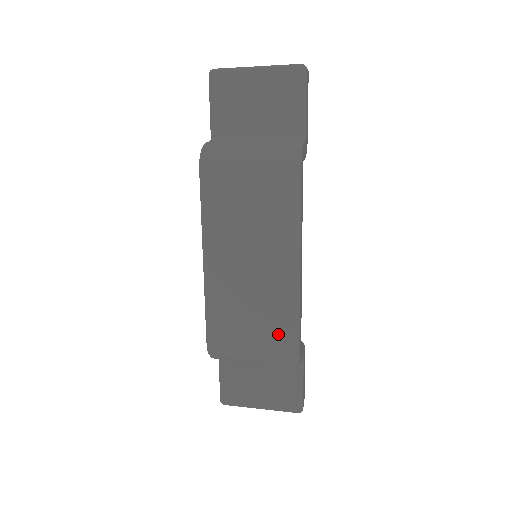
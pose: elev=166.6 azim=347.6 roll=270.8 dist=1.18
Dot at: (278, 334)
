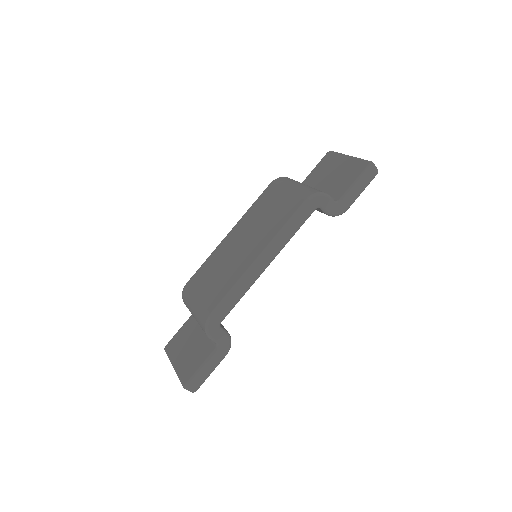
Dot at: (214, 297)
